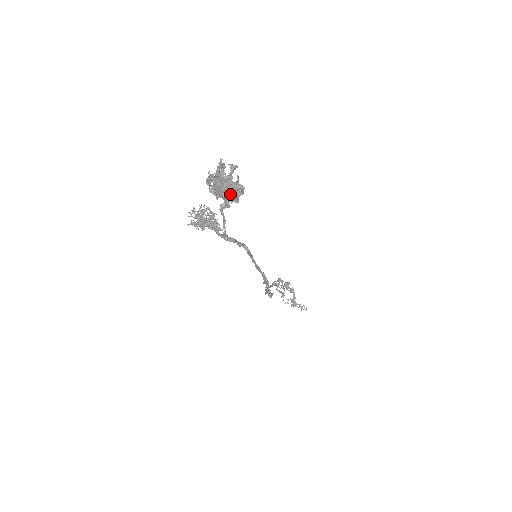
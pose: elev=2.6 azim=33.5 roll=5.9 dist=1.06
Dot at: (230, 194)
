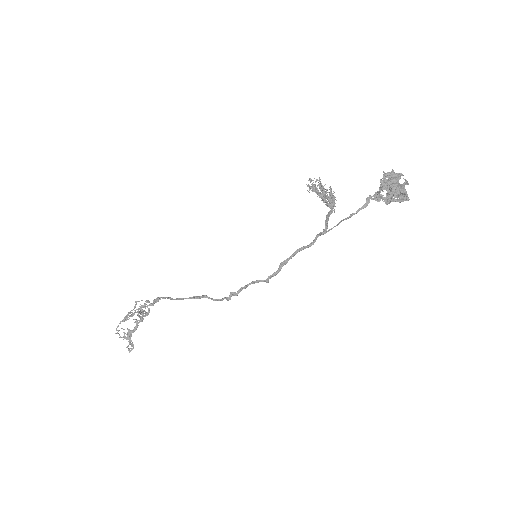
Dot at: (397, 195)
